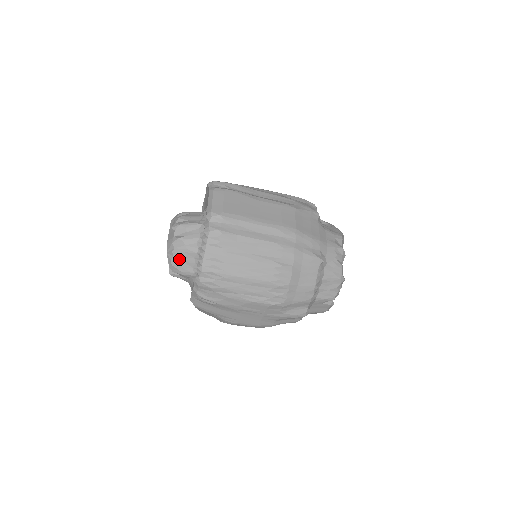
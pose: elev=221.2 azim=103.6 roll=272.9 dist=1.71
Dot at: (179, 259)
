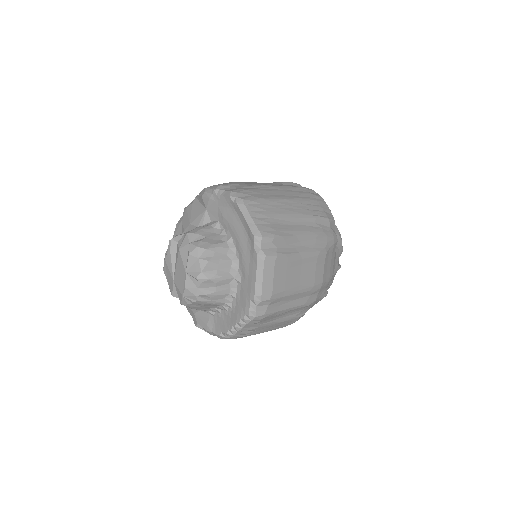
Dot at: (198, 305)
